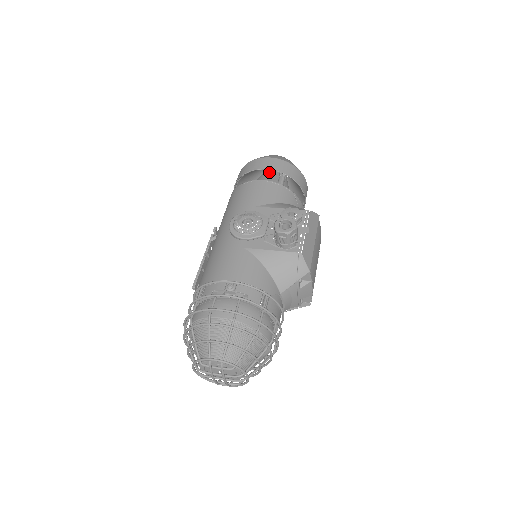
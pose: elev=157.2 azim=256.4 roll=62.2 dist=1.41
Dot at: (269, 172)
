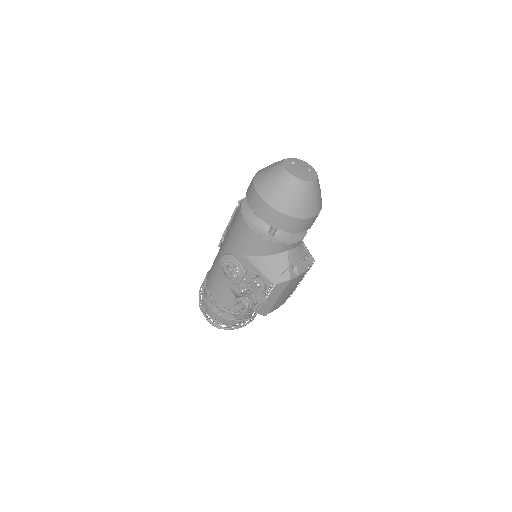
Dot at: occluded
